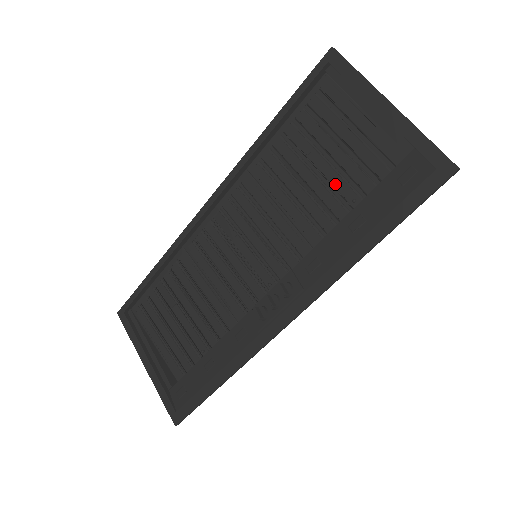
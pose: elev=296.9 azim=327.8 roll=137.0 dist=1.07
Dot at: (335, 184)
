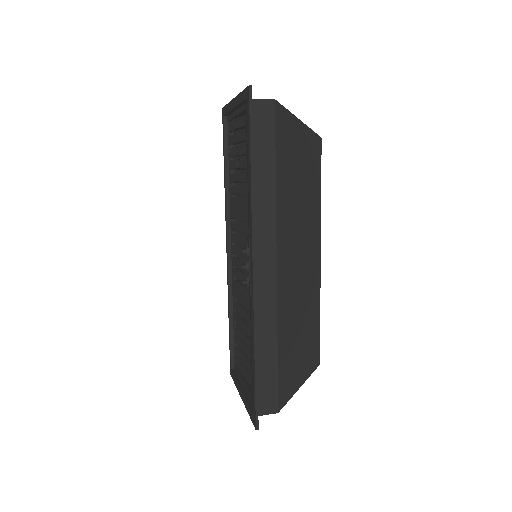
Dot at: occluded
